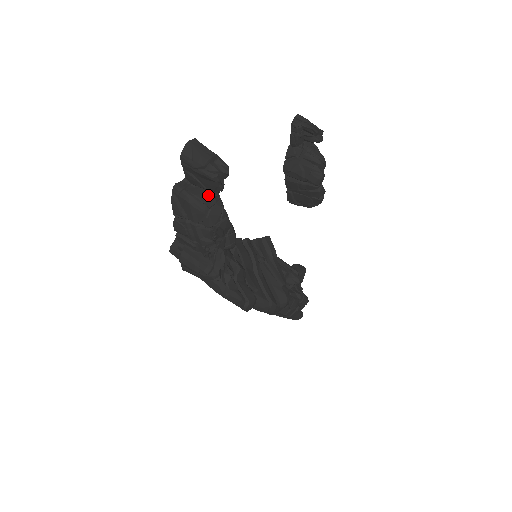
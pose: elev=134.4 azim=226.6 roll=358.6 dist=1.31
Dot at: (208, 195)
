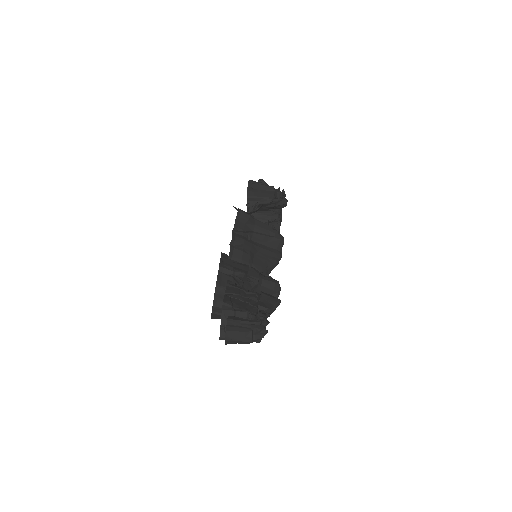
Dot at: occluded
